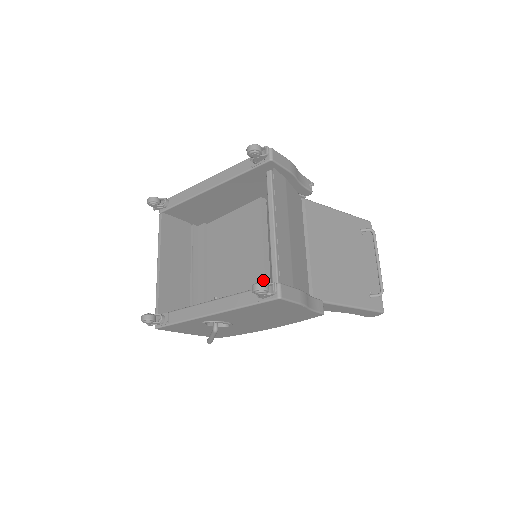
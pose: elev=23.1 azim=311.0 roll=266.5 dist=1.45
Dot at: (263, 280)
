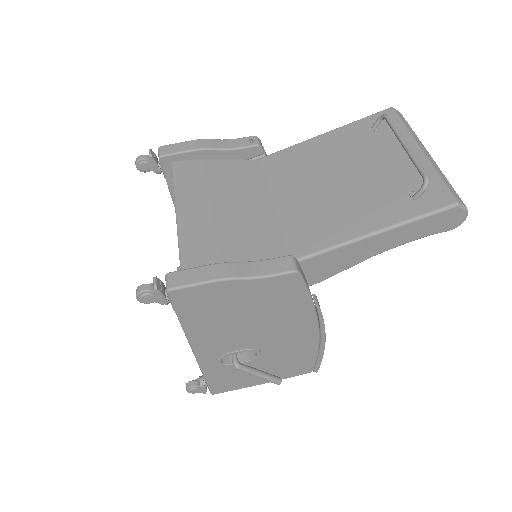
Dot at: occluded
